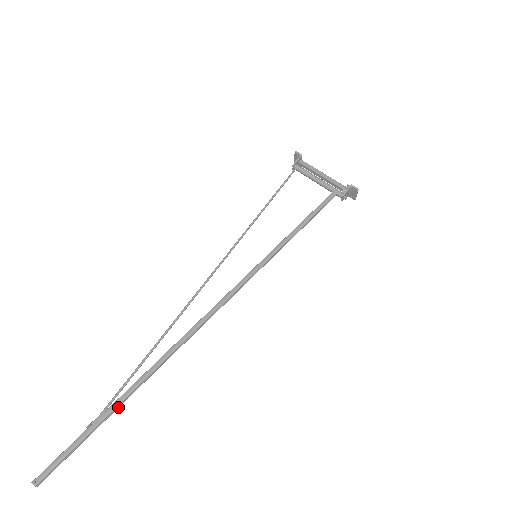
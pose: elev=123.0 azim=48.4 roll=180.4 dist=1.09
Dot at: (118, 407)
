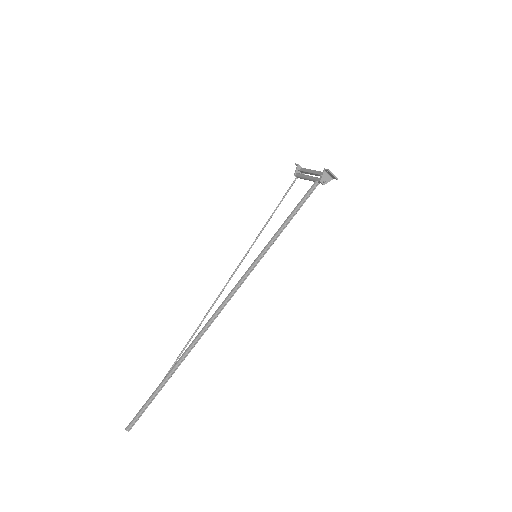
Dot at: occluded
